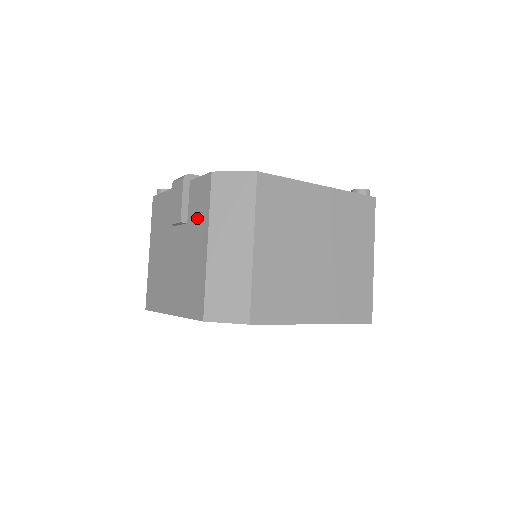
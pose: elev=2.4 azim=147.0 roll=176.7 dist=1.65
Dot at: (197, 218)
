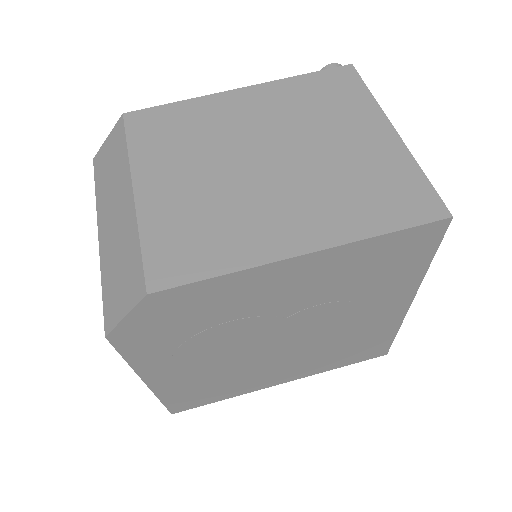
Dot at: occluded
